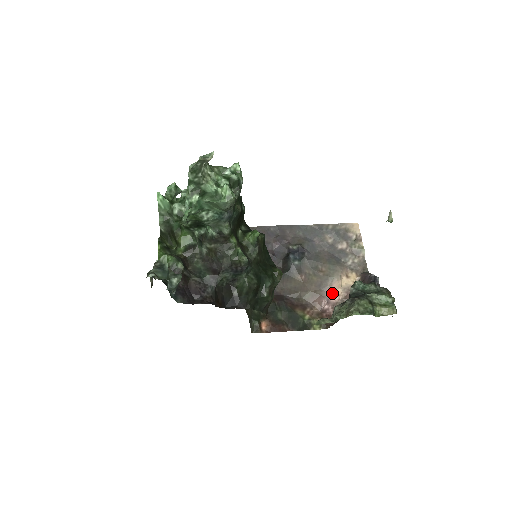
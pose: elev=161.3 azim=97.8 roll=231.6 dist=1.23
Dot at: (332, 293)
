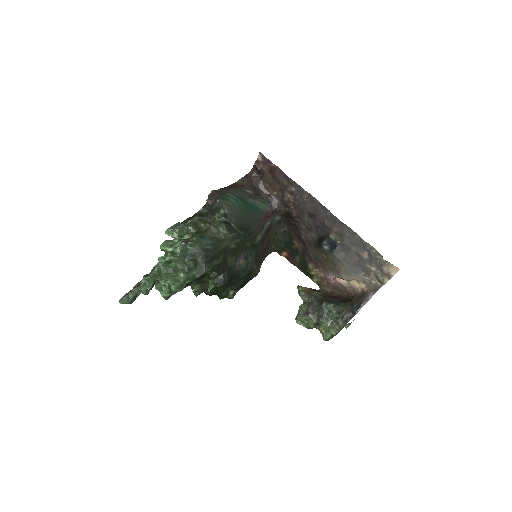
Dot at: (340, 278)
